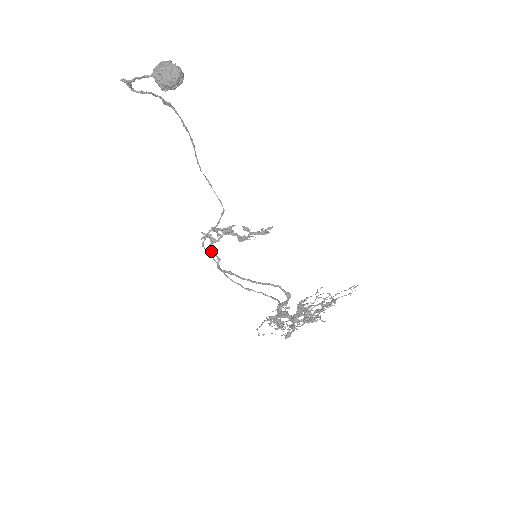
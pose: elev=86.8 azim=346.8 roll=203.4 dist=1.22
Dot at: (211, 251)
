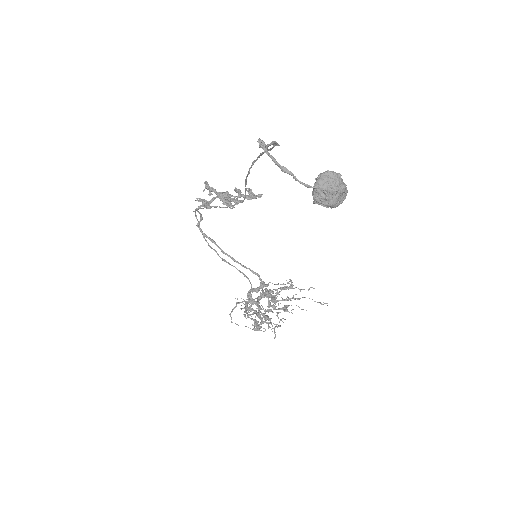
Dot at: (198, 211)
